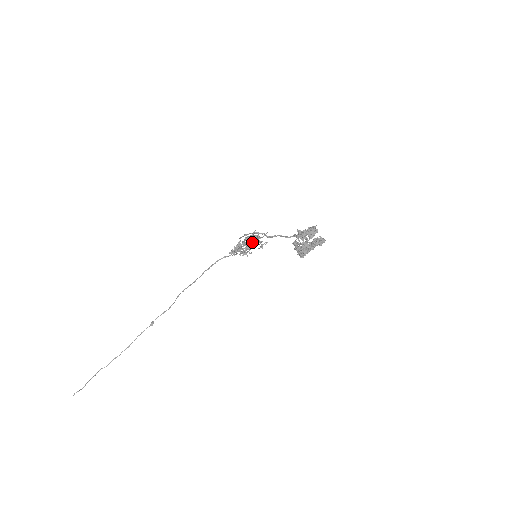
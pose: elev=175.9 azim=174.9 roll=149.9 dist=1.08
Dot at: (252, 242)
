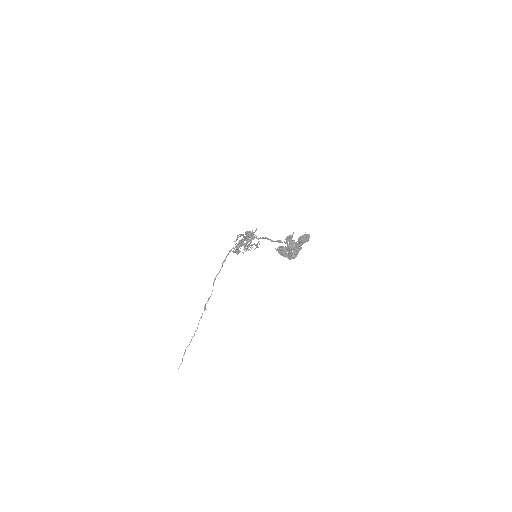
Dot at: occluded
